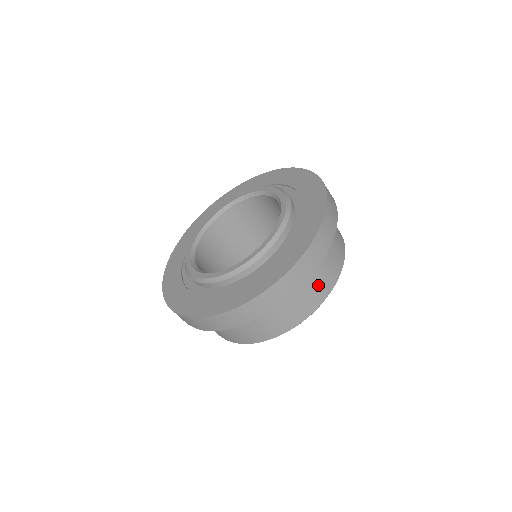
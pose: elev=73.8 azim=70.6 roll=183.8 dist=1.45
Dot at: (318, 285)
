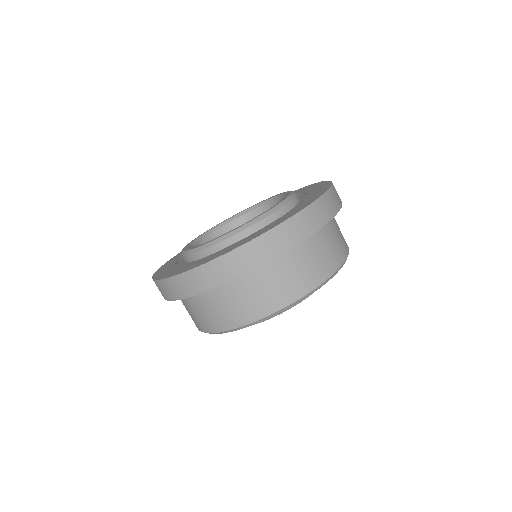
Dot at: (294, 277)
